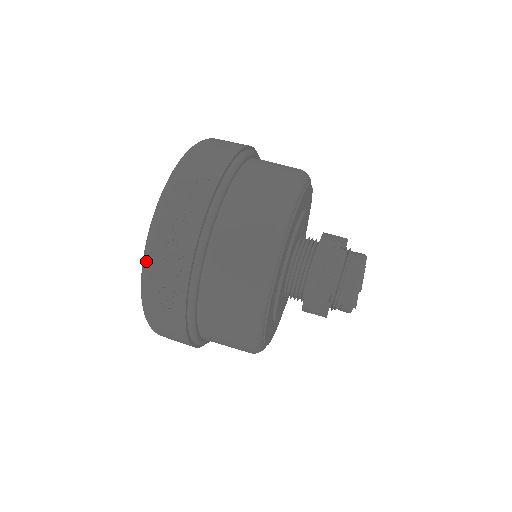
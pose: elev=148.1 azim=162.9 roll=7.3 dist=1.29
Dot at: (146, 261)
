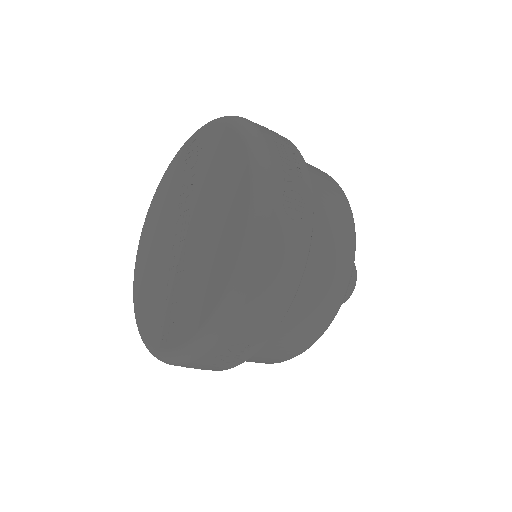
Dot at: (266, 158)
